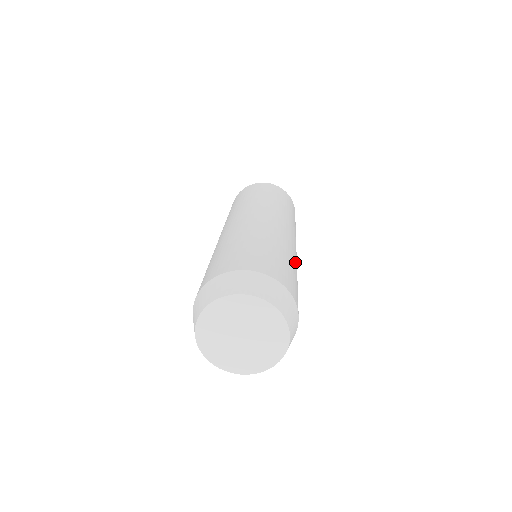
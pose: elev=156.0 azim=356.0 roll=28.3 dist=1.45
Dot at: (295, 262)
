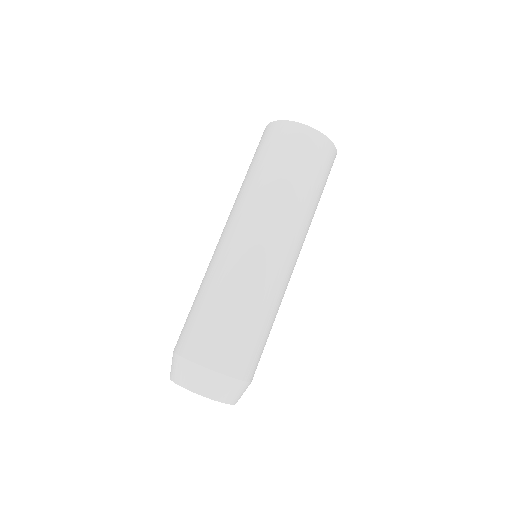
Dot at: (277, 305)
